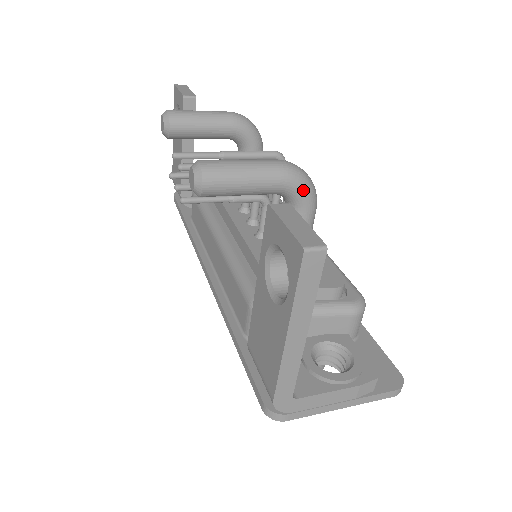
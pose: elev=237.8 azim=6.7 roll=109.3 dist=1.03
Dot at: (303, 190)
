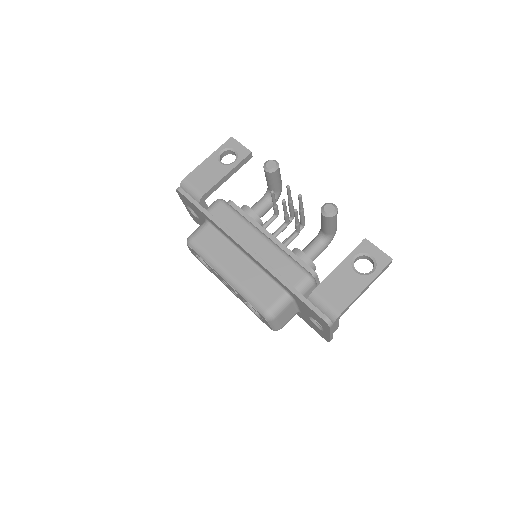
Dot at: occluded
